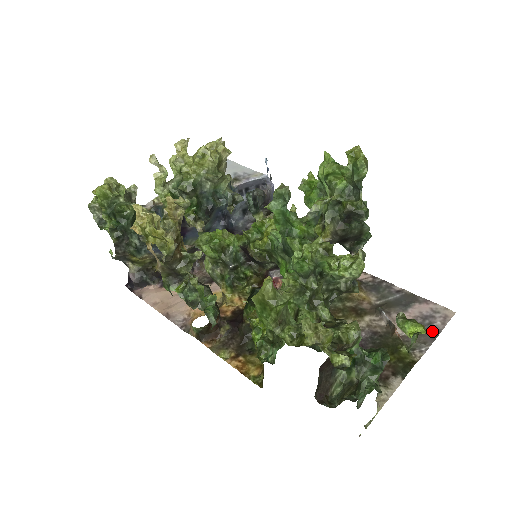
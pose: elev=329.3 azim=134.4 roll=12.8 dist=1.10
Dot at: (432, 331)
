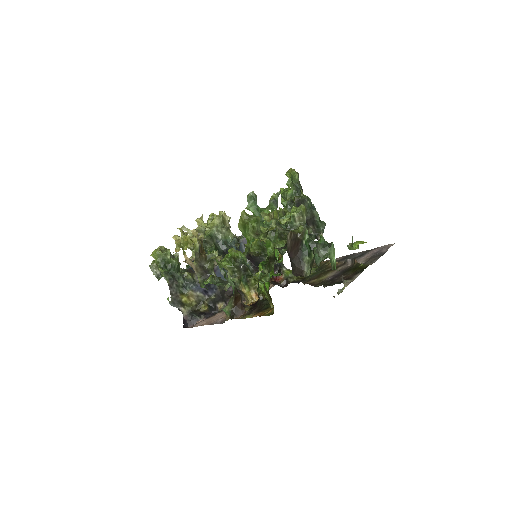
Dot at: (380, 254)
